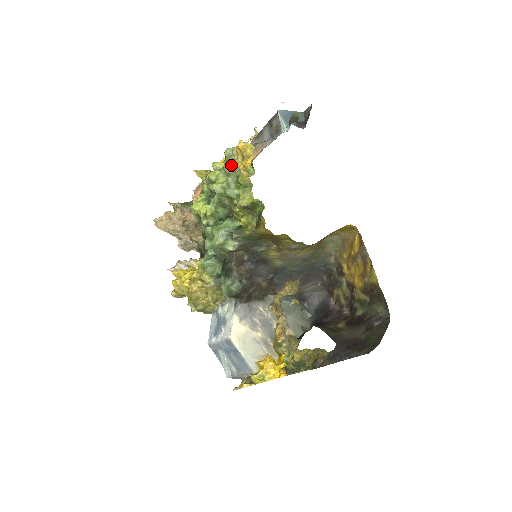
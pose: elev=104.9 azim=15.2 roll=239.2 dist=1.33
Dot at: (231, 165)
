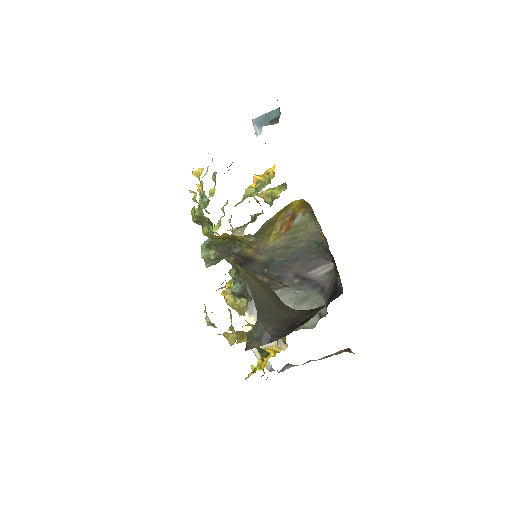
Dot at: (200, 190)
